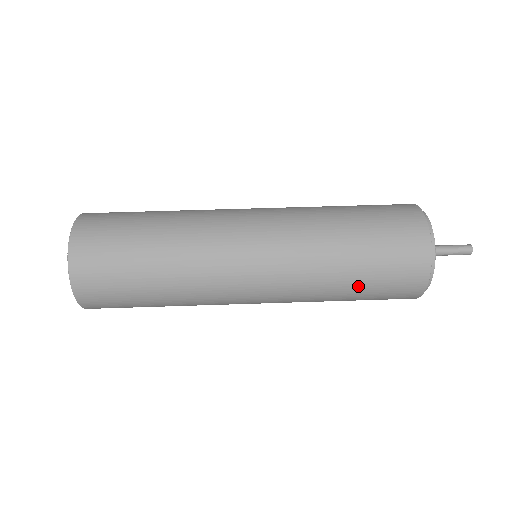
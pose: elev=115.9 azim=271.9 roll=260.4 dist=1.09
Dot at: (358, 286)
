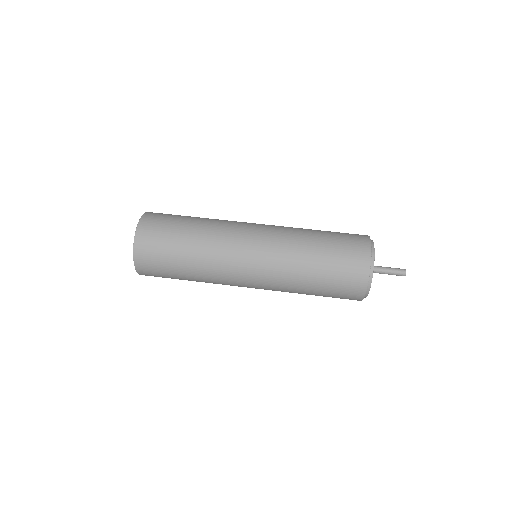
Dot at: (321, 270)
